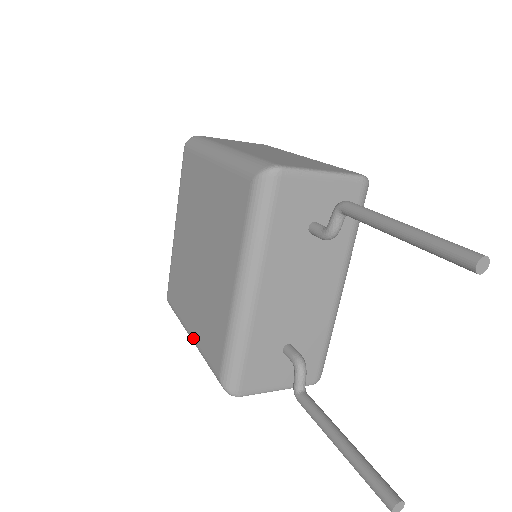
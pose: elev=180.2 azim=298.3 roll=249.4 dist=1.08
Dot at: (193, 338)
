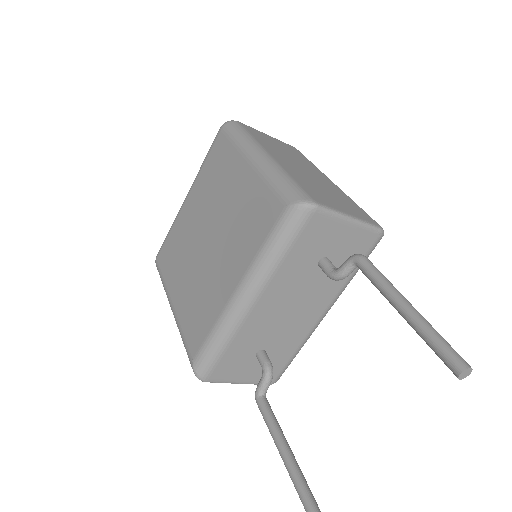
Dot at: (175, 311)
